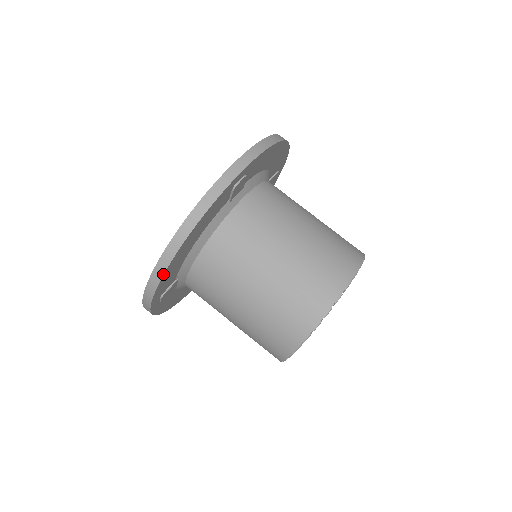
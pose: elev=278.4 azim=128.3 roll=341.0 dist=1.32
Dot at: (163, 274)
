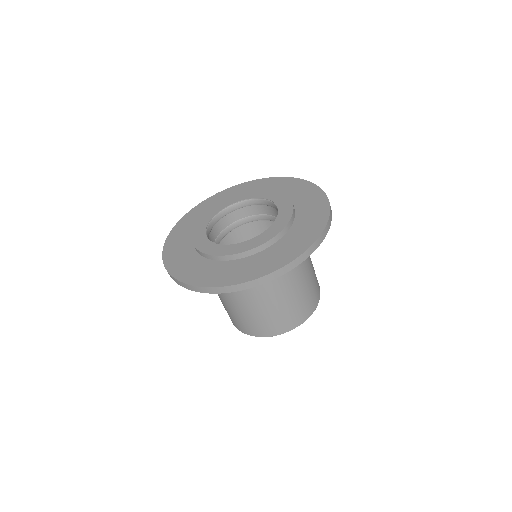
Dot at: occluded
